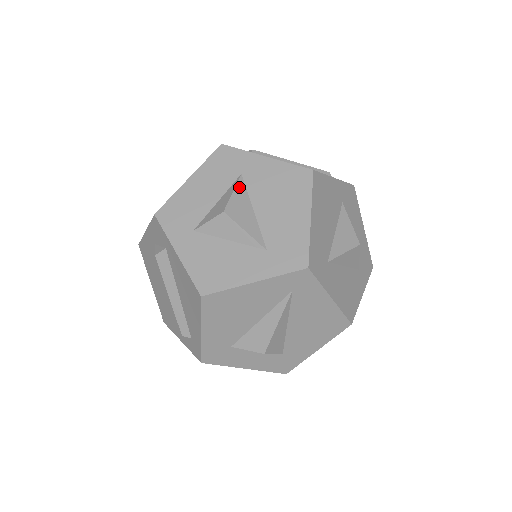
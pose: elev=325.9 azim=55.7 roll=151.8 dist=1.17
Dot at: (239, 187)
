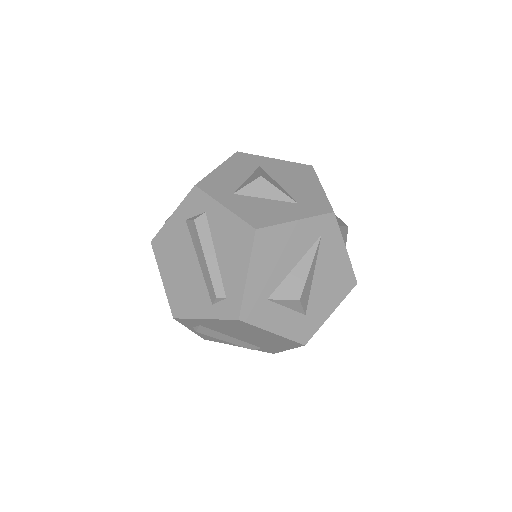
Dot at: (262, 170)
